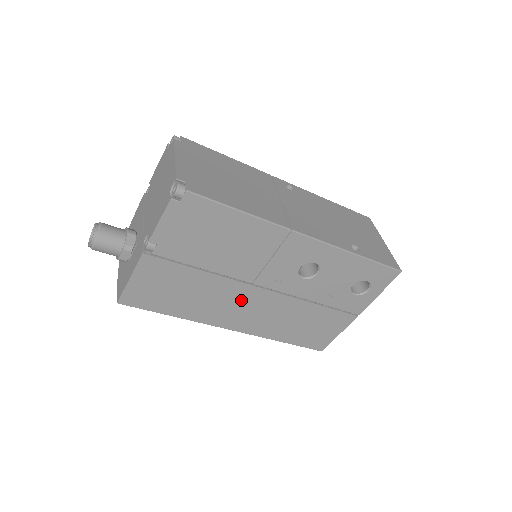
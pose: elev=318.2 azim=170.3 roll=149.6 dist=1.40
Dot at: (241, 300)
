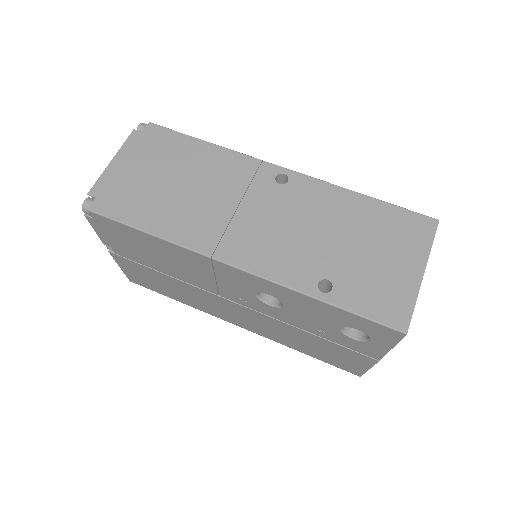
Dot at: (223, 306)
